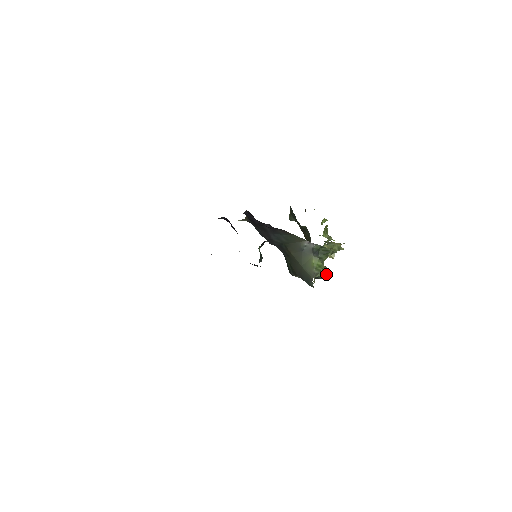
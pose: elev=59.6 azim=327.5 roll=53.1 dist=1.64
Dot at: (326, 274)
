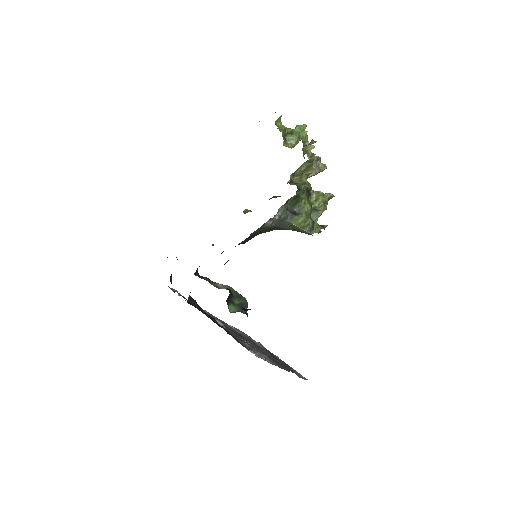
Dot at: (327, 195)
